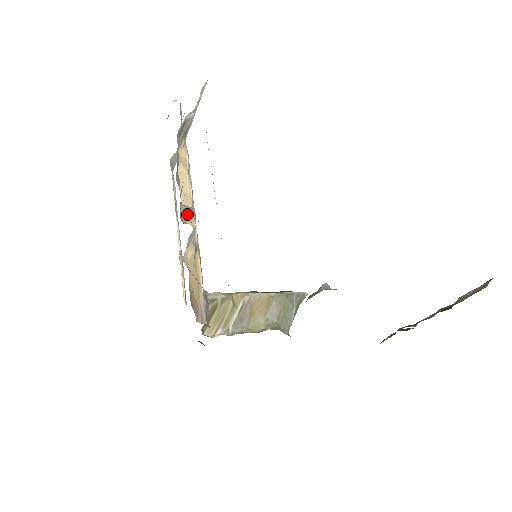
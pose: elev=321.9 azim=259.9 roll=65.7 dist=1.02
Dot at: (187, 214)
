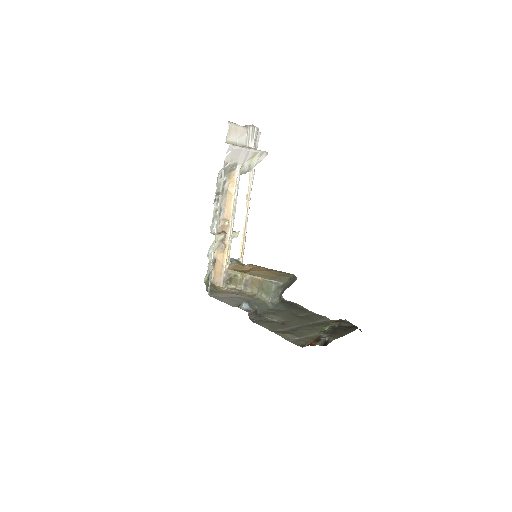
Dot at: (224, 226)
